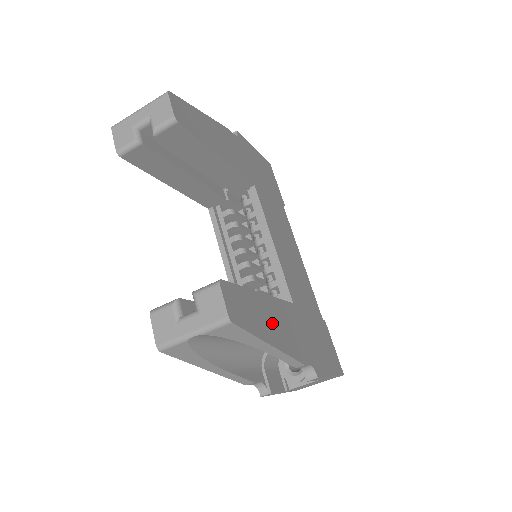
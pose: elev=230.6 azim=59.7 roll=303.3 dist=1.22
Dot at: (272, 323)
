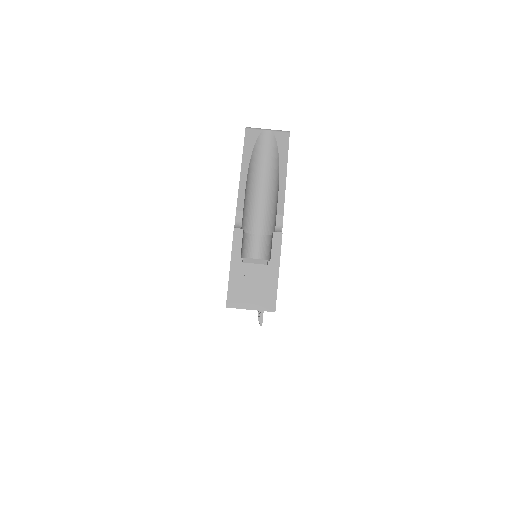
Dot at: occluded
